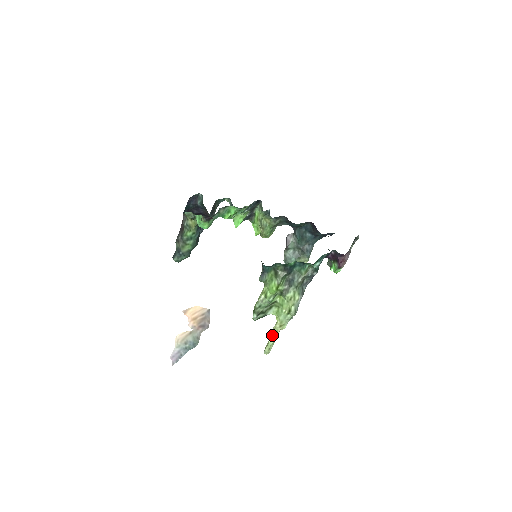
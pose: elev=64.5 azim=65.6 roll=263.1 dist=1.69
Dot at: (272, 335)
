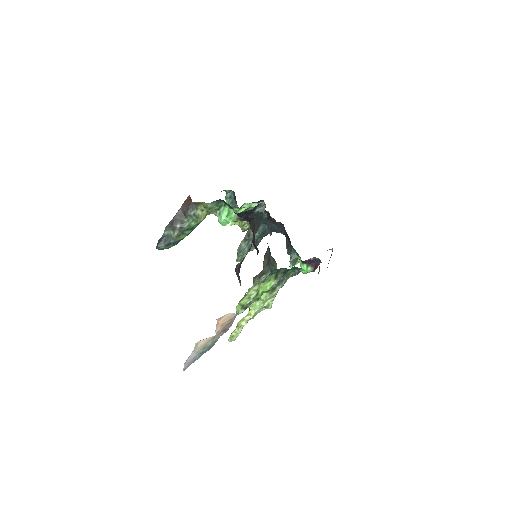
Dot at: (244, 325)
